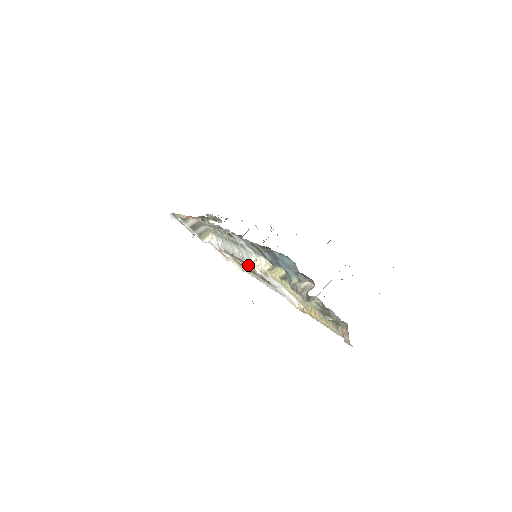
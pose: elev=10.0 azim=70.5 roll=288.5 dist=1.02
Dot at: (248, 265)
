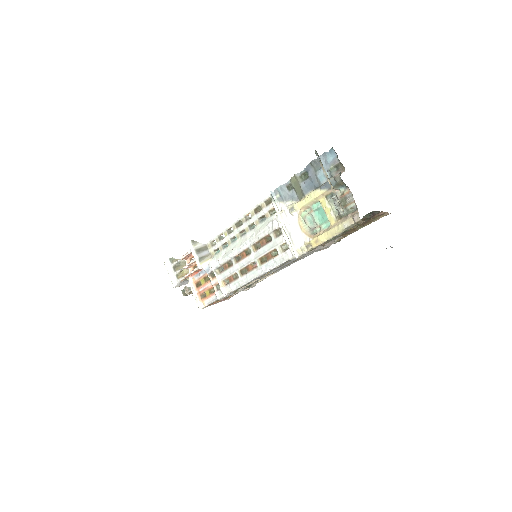
Dot at: (254, 249)
